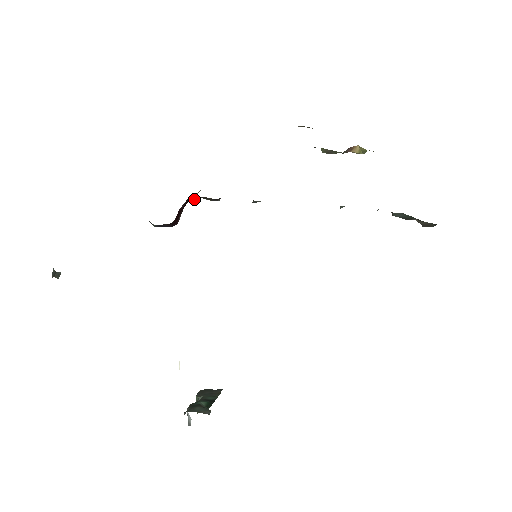
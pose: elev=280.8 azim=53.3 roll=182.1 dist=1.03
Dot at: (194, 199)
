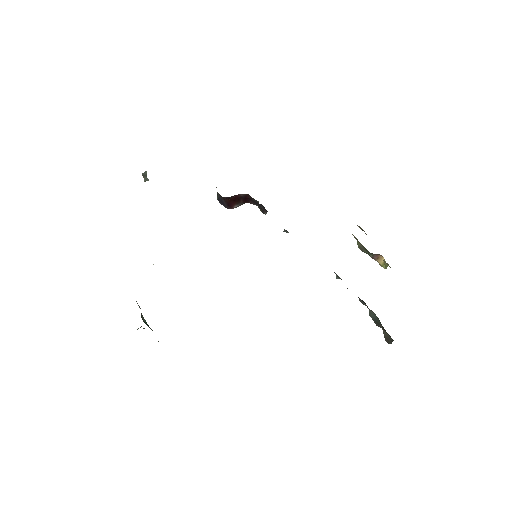
Dot at: (253, 204)
